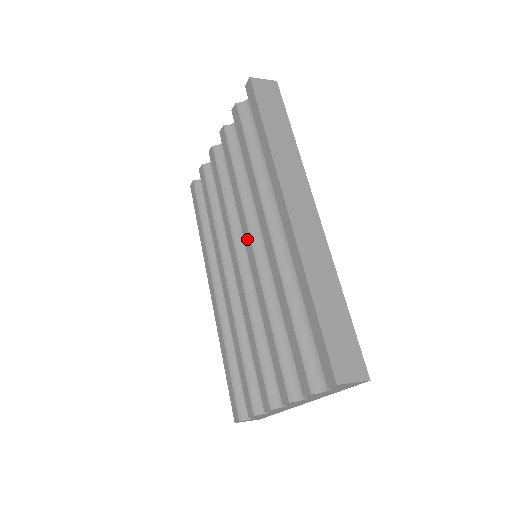
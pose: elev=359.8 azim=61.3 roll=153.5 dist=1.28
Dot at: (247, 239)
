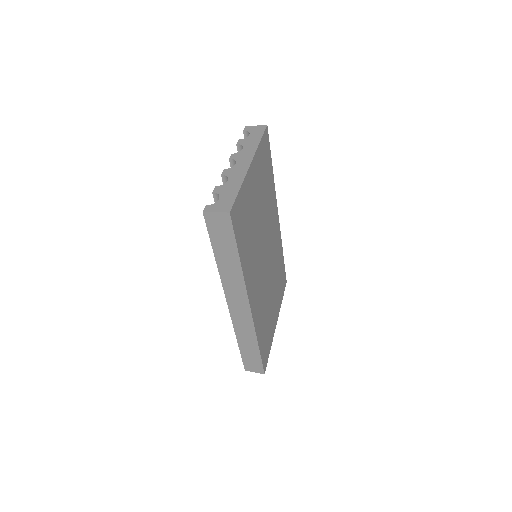
Dot at: occluded
